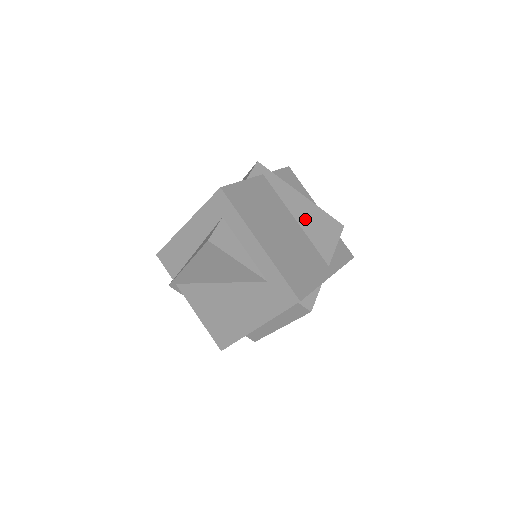
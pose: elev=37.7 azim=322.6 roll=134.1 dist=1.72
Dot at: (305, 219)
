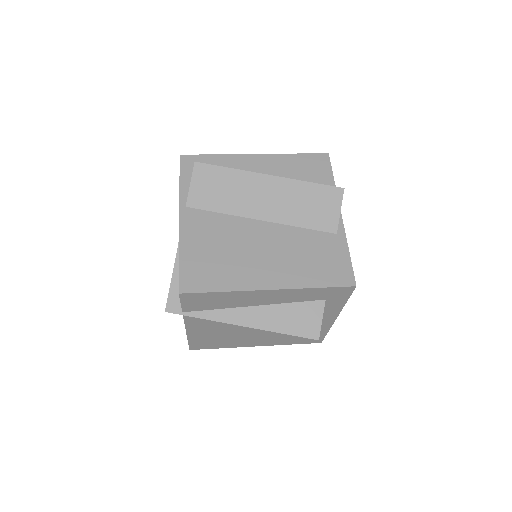
Dot at: occluded
